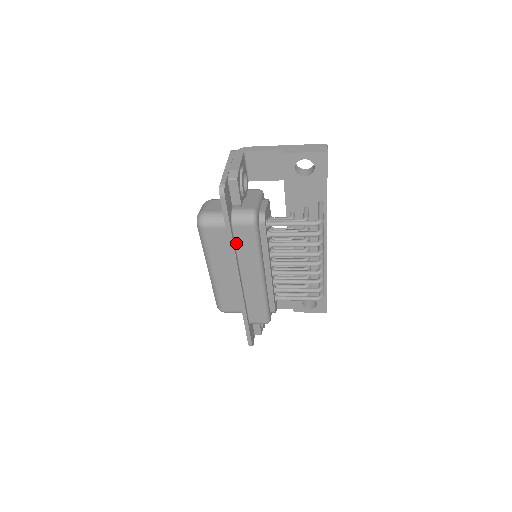
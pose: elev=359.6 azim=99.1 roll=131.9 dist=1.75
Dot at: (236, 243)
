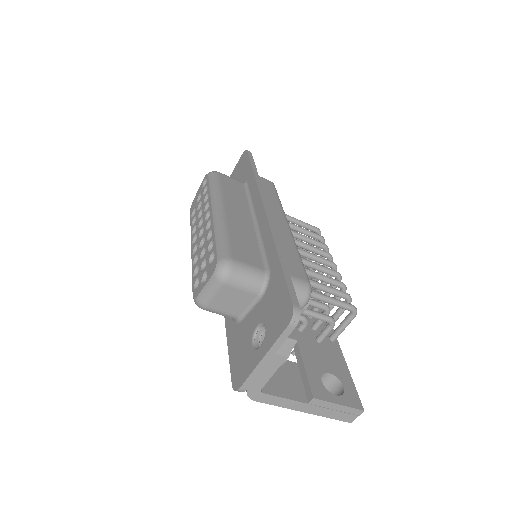
Dot at: occluded
